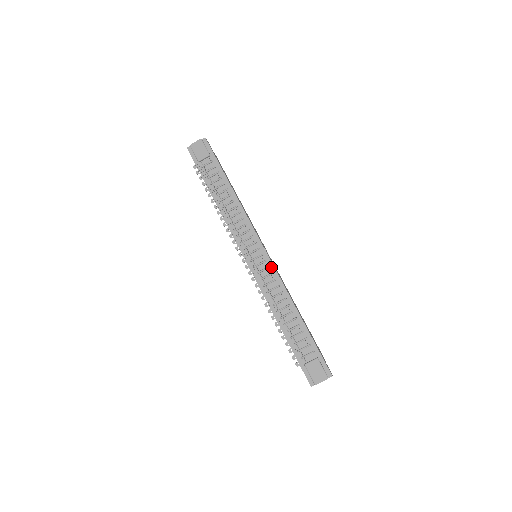
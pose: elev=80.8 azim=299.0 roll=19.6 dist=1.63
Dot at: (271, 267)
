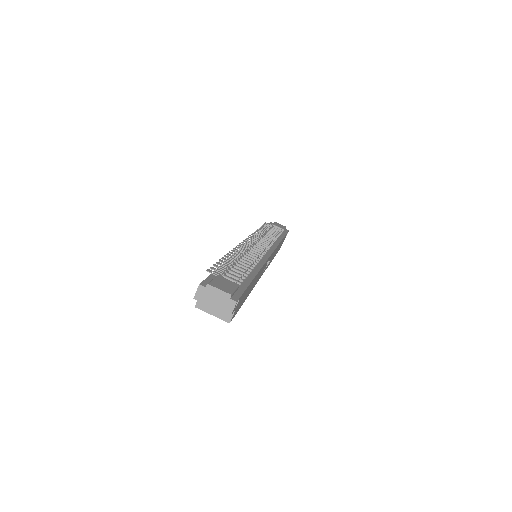
Dot at: (266, 256)
